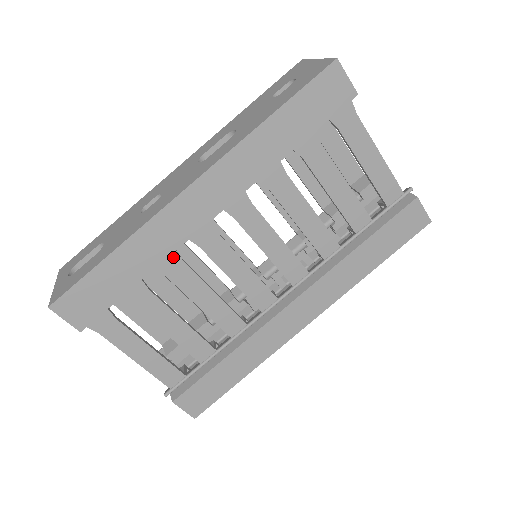
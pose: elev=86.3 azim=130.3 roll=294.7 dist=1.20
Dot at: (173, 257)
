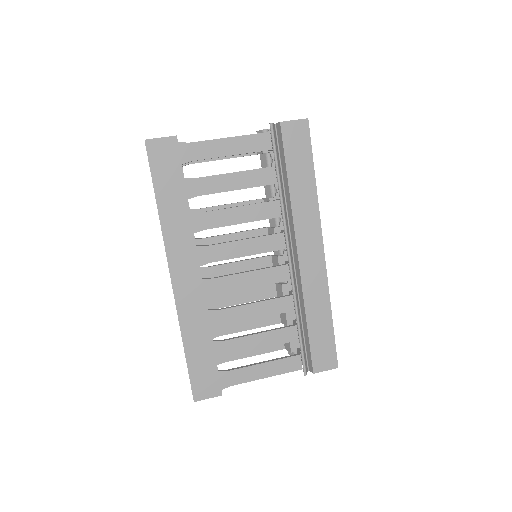
Dot at: (211, 315)
